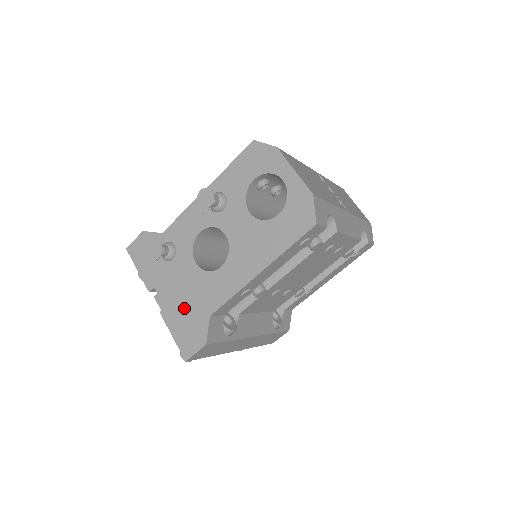
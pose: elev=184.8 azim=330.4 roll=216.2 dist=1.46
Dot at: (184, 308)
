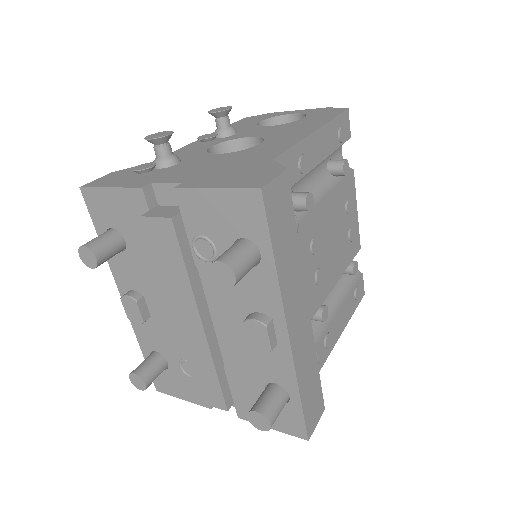
Dot at: (222, 171)
